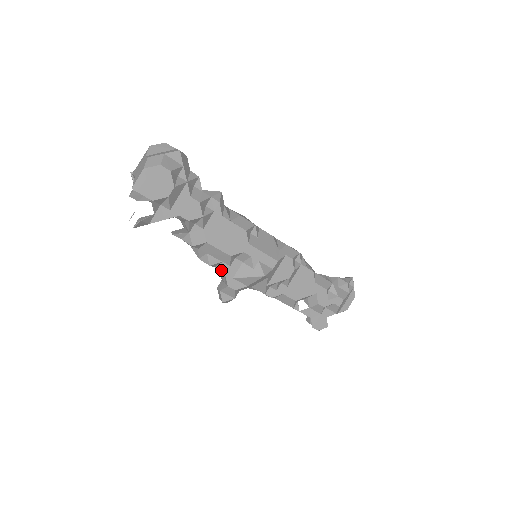
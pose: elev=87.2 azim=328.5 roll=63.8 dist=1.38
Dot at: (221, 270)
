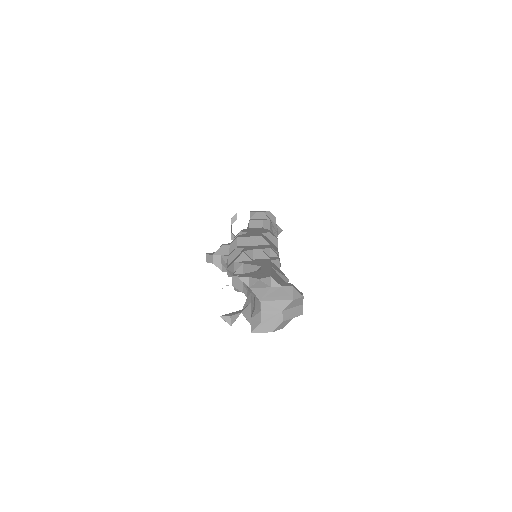
Dot at: occluded
